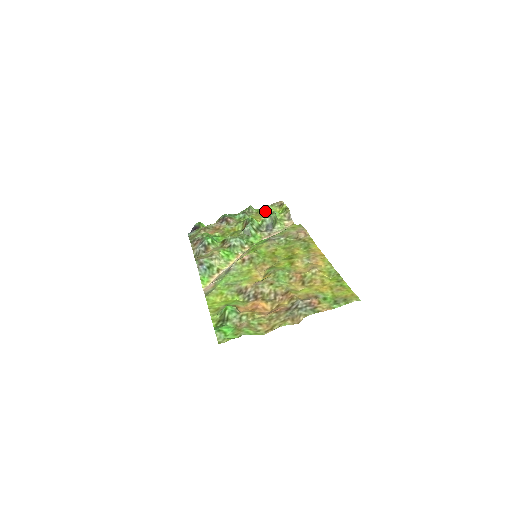
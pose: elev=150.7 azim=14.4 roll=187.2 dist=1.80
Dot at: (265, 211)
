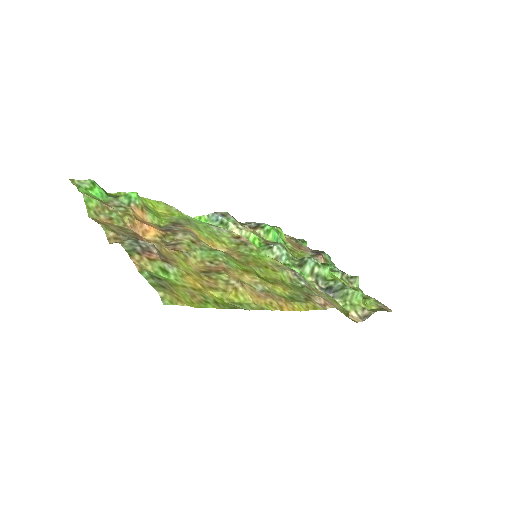
Dot at: (362, 296)
